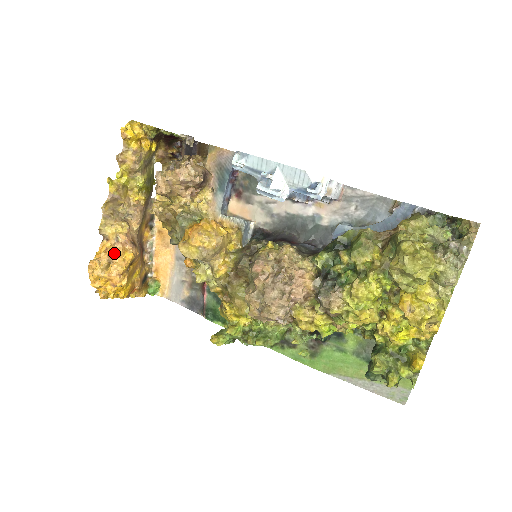
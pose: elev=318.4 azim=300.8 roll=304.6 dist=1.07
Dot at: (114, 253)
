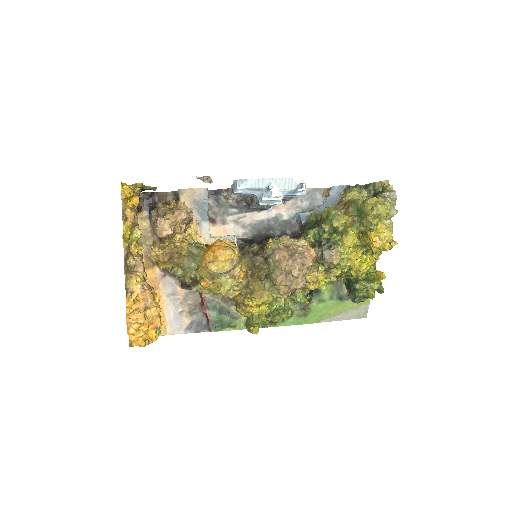
Dot at: (149, 298)
